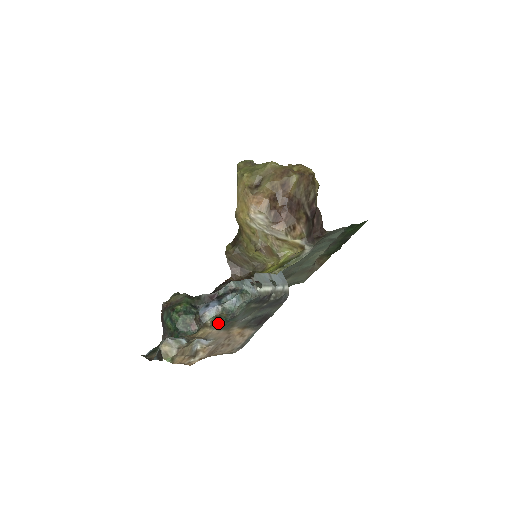
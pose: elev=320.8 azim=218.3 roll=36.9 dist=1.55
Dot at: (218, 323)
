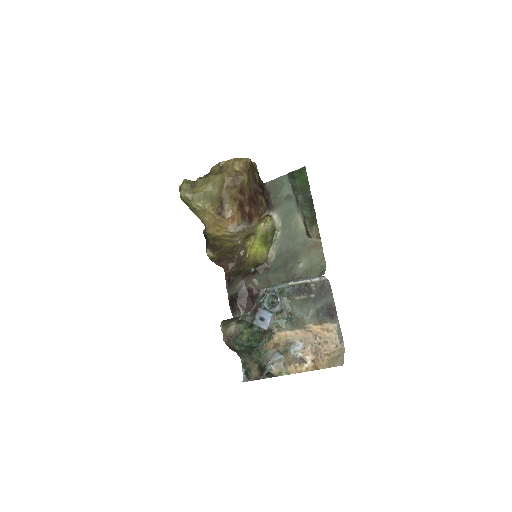
Dot at: (283, 325)
